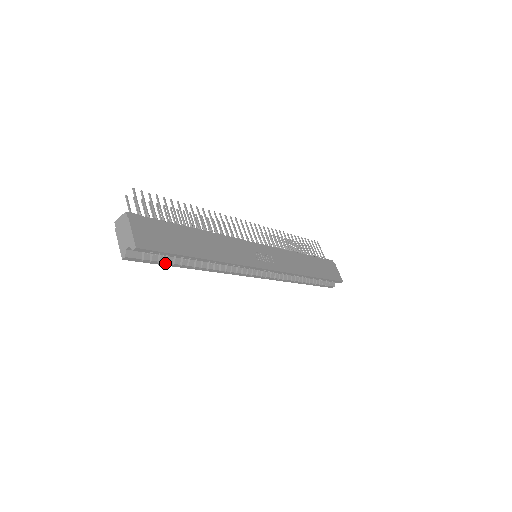
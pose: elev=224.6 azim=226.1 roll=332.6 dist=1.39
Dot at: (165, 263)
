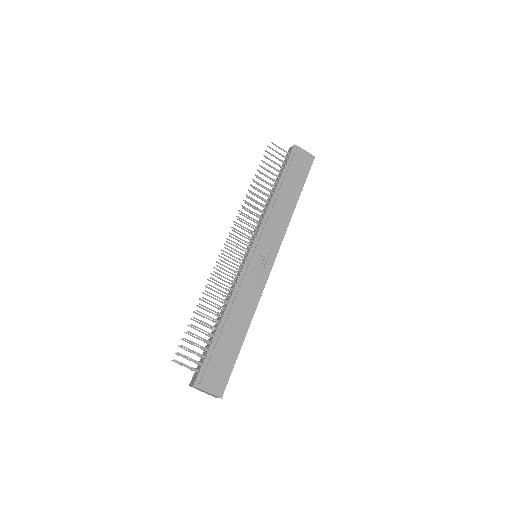
Dot at: occluded
